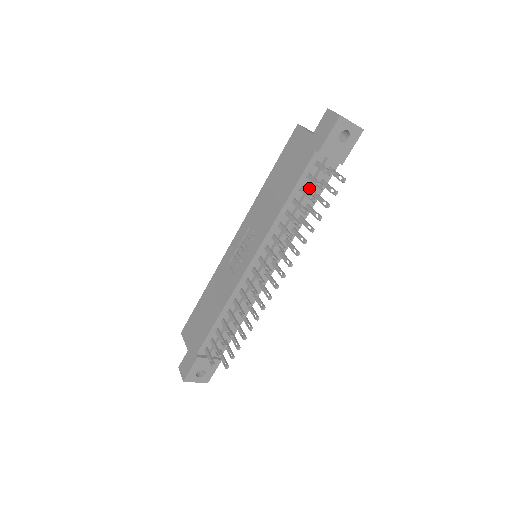
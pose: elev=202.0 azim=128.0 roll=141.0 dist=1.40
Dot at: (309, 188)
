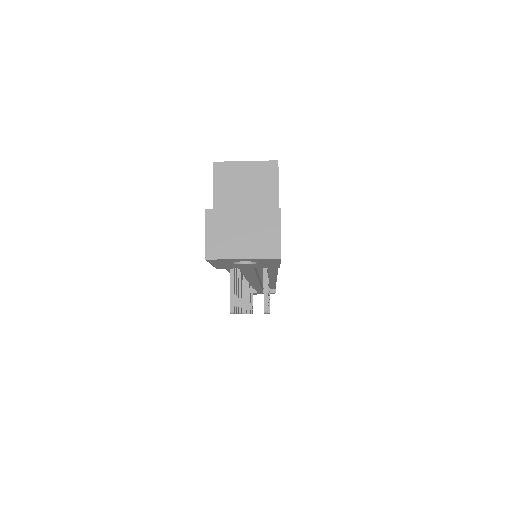
Dot at: (245, 273)
